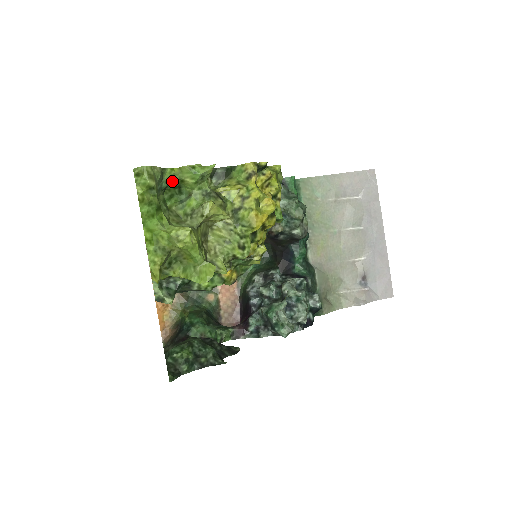
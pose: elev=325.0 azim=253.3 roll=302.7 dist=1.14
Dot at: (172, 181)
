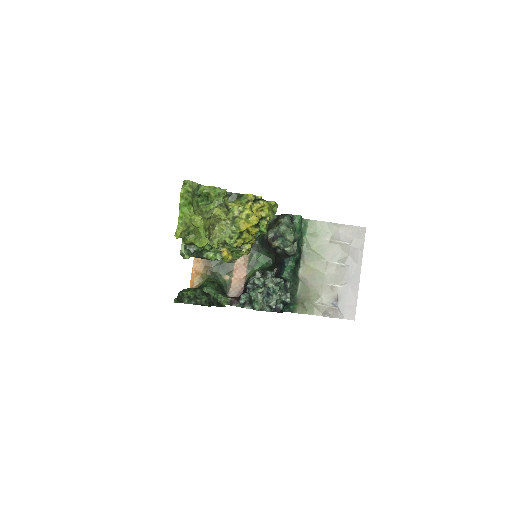
Dot at: (204, 192)
